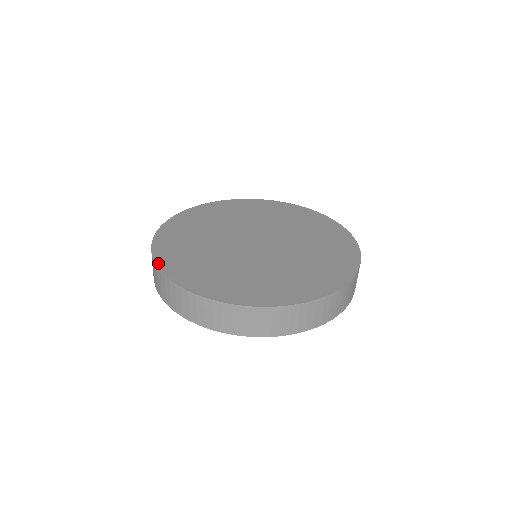
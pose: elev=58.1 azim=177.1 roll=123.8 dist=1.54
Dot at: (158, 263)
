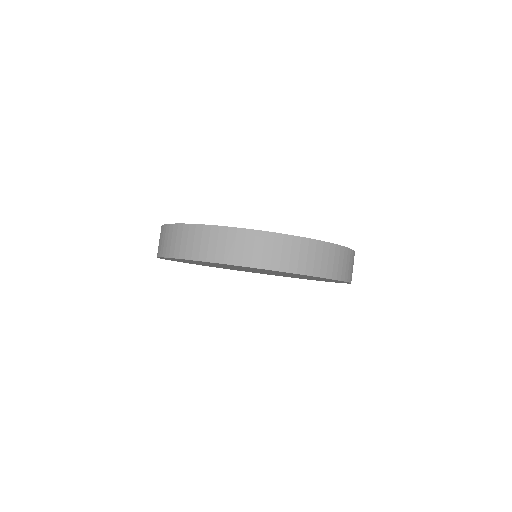
Dot at: (217, 225)
